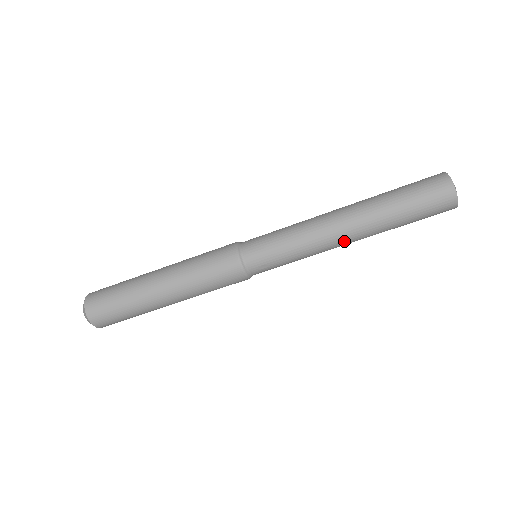
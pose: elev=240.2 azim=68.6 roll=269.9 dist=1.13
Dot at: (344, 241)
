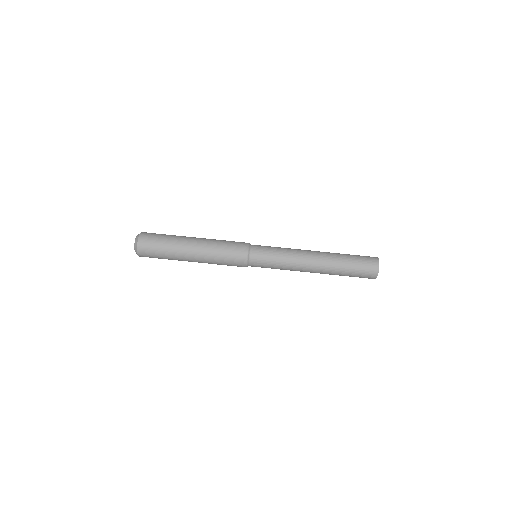
Dot at: (310, 270)
